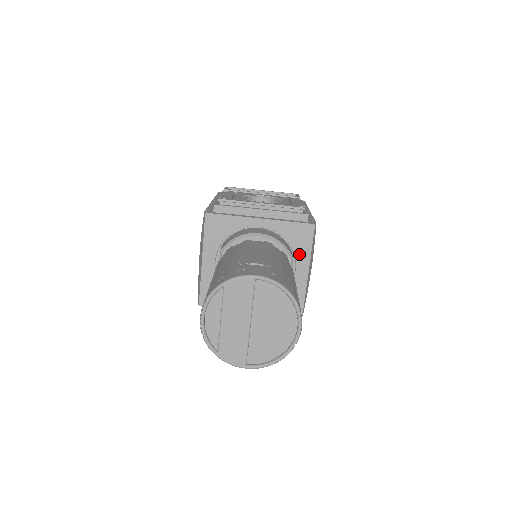
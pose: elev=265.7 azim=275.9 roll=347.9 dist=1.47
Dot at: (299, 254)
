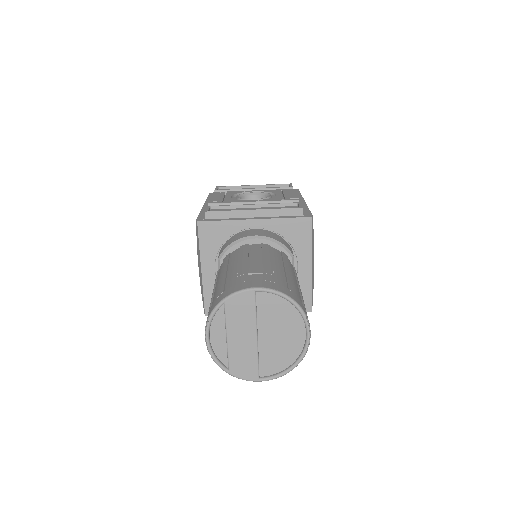
Dot at: (299, 249)
